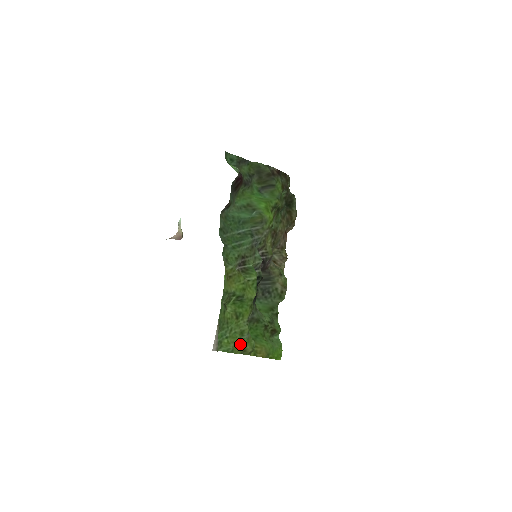
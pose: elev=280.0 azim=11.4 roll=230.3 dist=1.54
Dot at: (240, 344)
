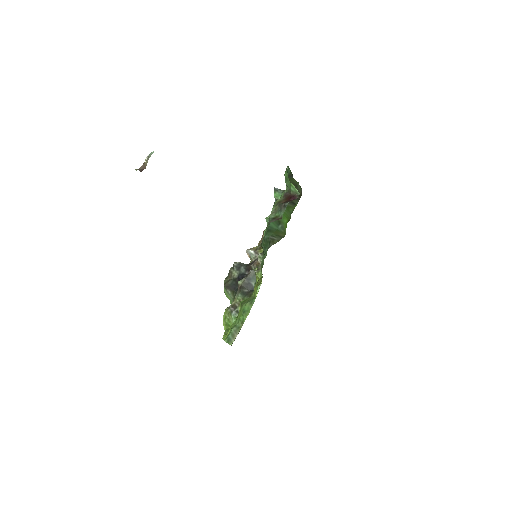
Dot at: occluded
